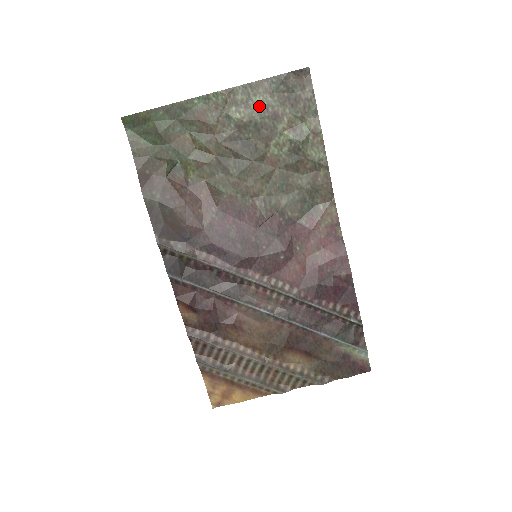
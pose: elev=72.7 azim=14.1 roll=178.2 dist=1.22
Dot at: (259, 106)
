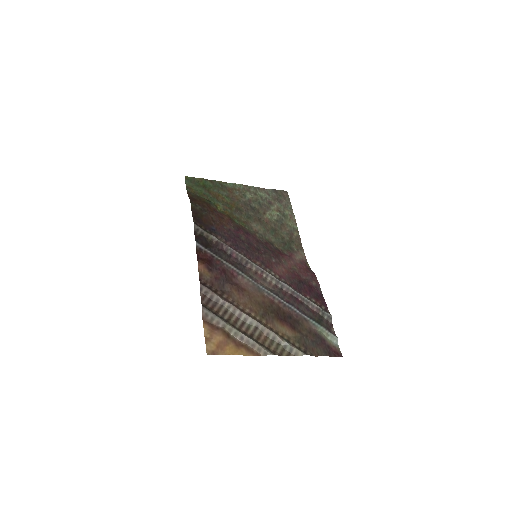
Dot at: (262, 197)
